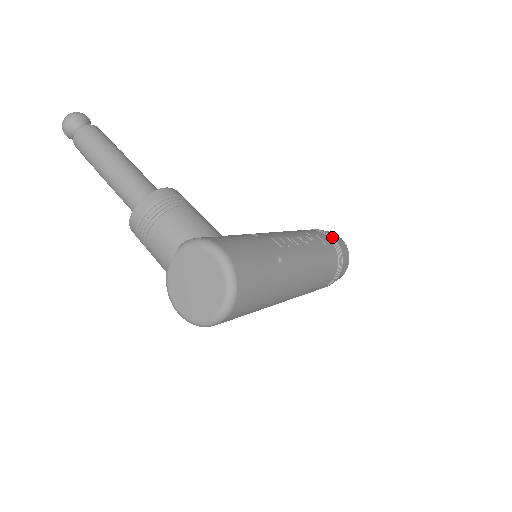
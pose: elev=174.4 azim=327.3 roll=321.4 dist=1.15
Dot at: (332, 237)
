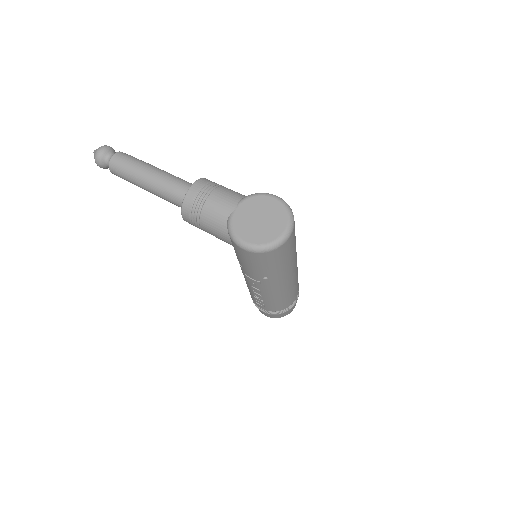
Dot at: occluded
